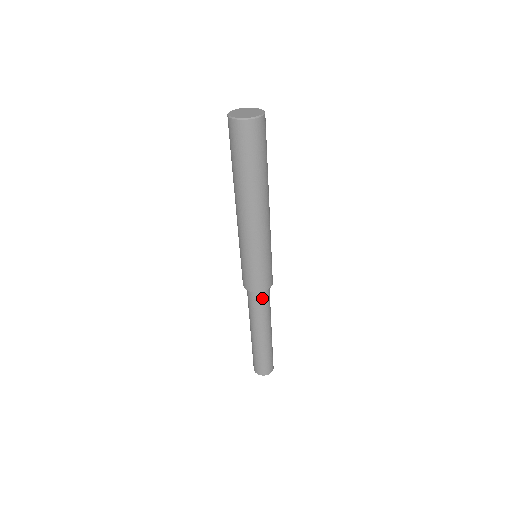
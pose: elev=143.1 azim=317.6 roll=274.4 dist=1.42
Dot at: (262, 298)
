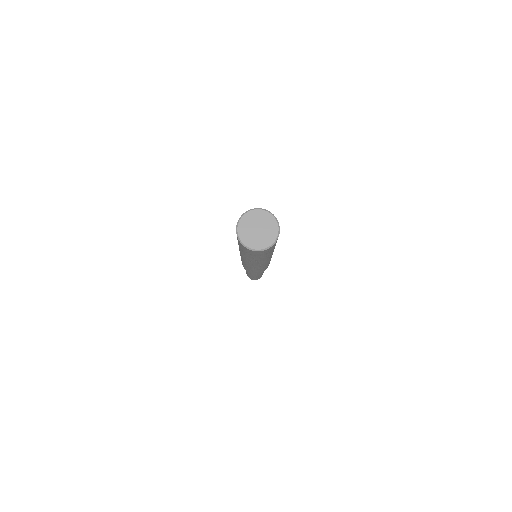
Dot at: occluded
